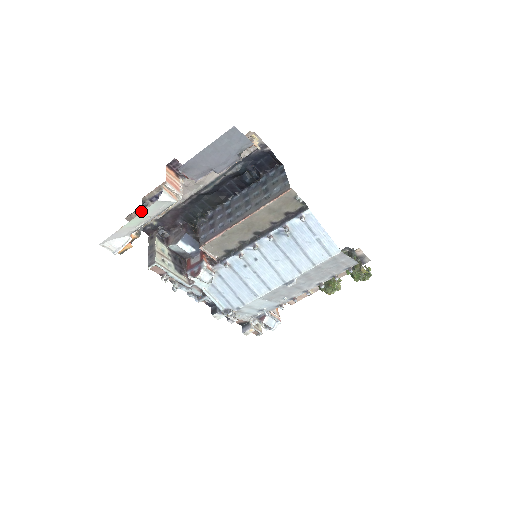
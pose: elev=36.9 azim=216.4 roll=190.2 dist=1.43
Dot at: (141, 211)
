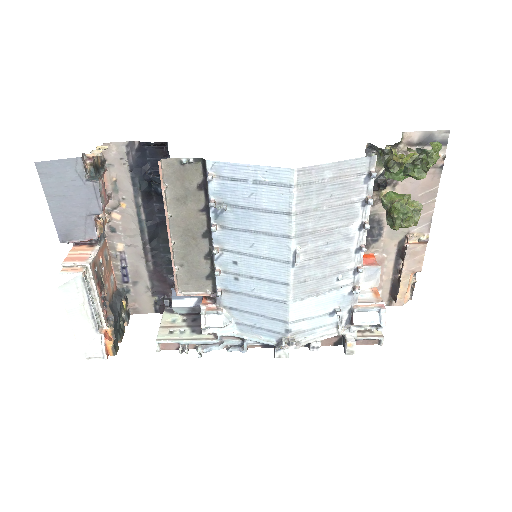
Dot at: (113, 300)
